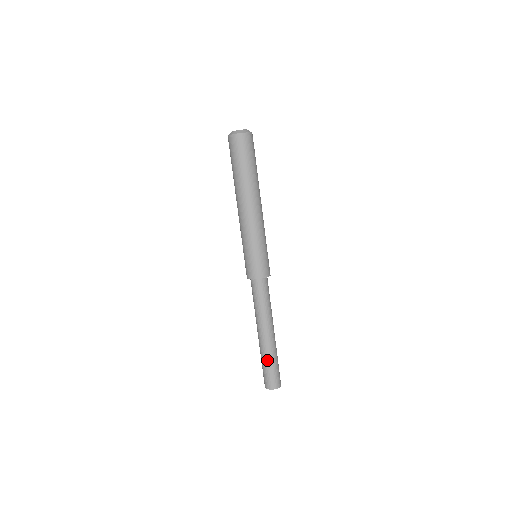
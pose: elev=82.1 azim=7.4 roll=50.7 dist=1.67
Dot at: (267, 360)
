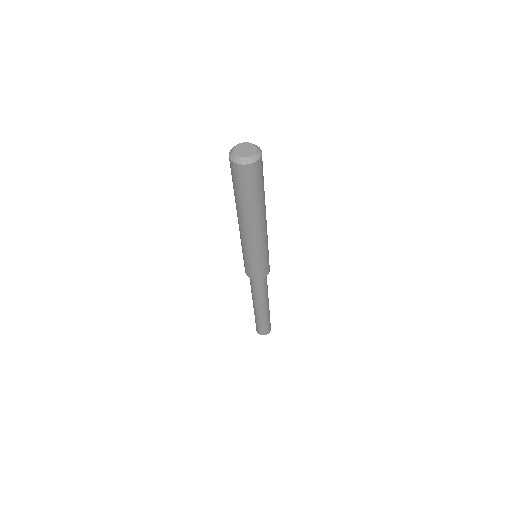
Dot at: (263, 321)
